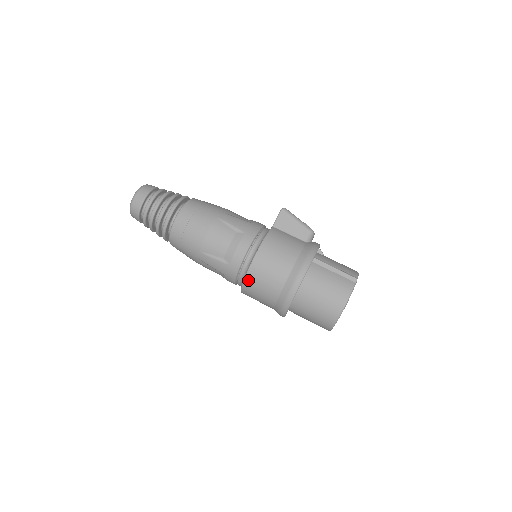
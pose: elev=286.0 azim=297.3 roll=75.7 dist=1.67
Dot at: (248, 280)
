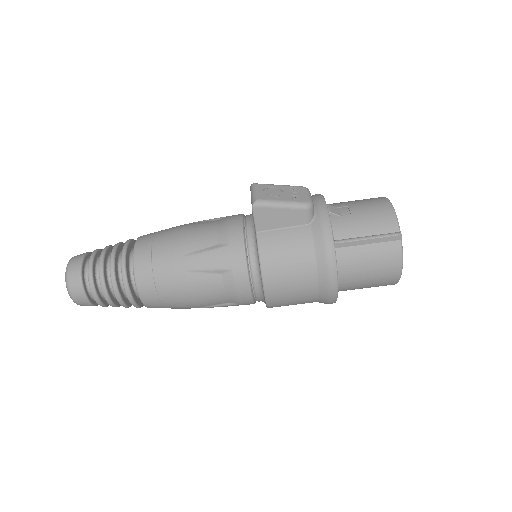
Dot at: (272, 307)
